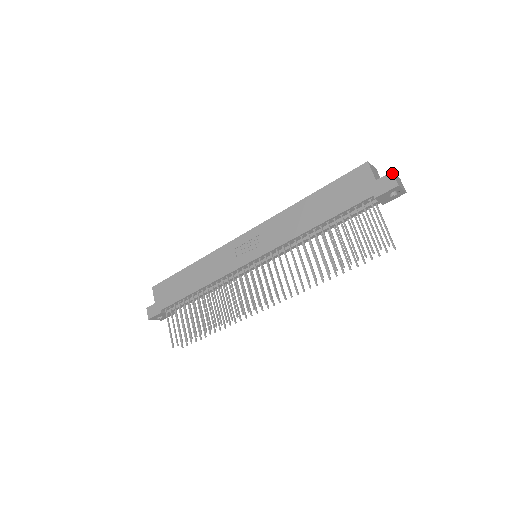
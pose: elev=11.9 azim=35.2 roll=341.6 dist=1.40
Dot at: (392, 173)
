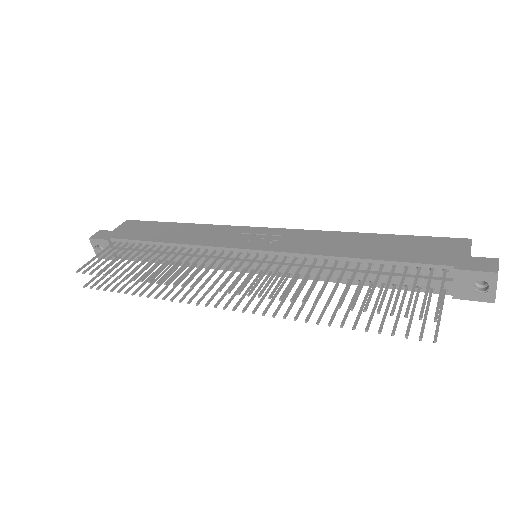
Dot at: (498, 259)
